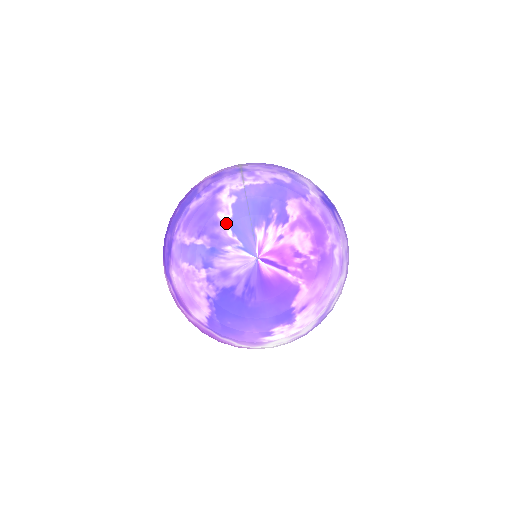
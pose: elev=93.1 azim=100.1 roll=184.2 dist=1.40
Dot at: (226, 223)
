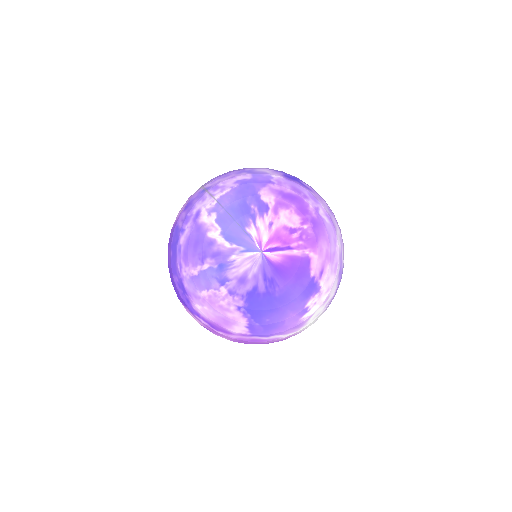
Dot at: (219, 238)
